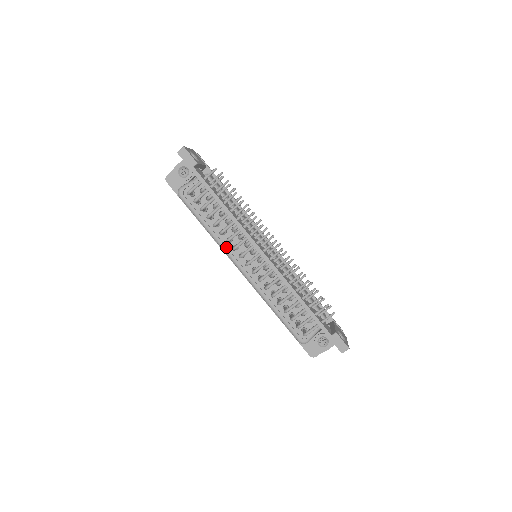
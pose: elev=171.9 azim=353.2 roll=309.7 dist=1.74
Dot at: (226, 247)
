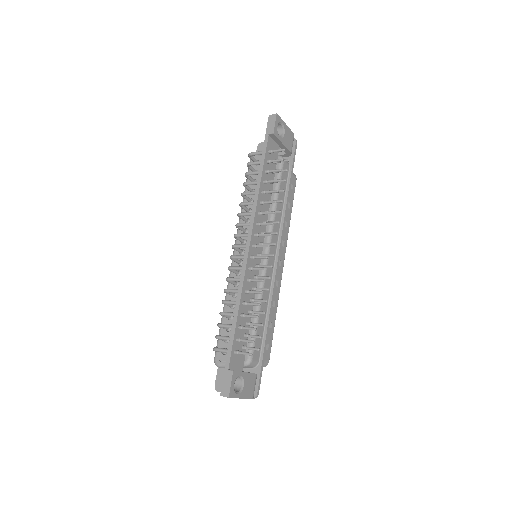
Dot at: occluded
